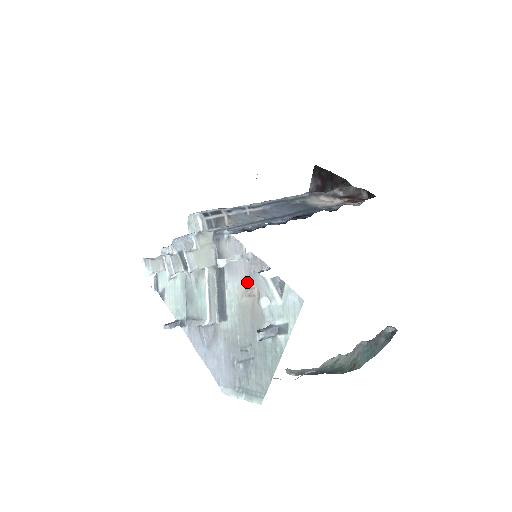
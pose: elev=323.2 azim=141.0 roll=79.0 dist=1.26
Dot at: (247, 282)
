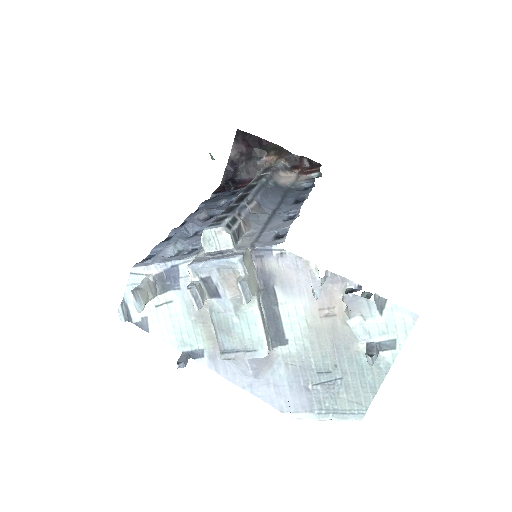
Dot at: (321, 302)
